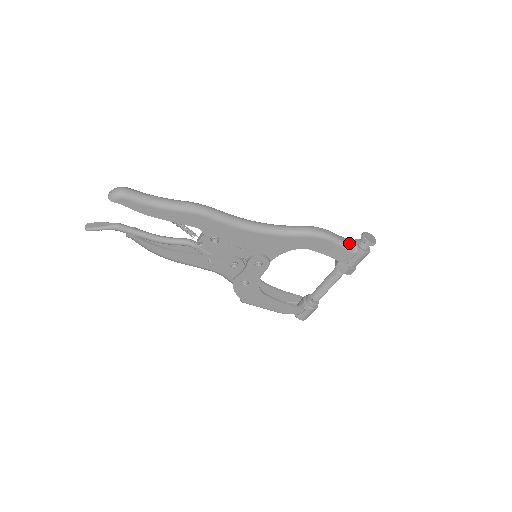
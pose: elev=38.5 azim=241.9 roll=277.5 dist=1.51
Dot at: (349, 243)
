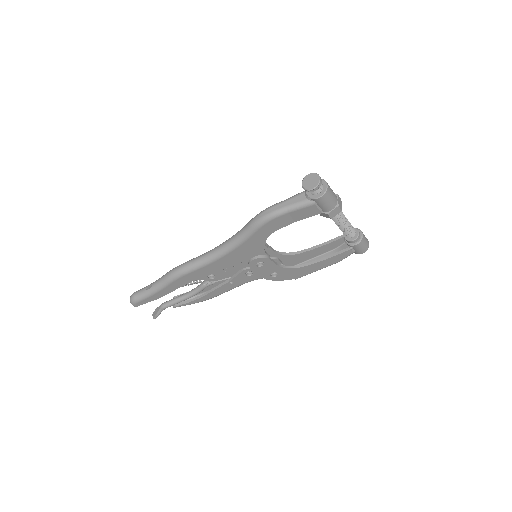
Dot at: (300, 200)
